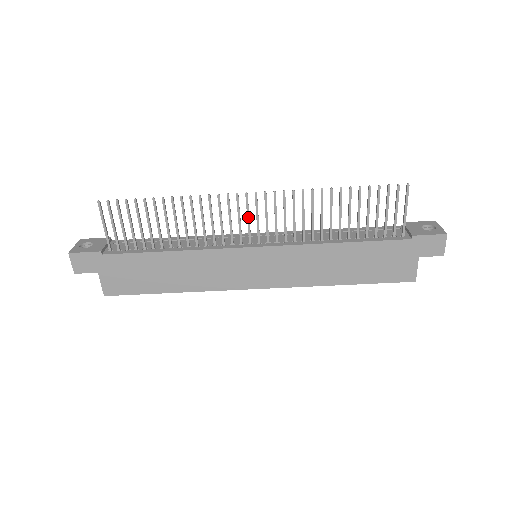
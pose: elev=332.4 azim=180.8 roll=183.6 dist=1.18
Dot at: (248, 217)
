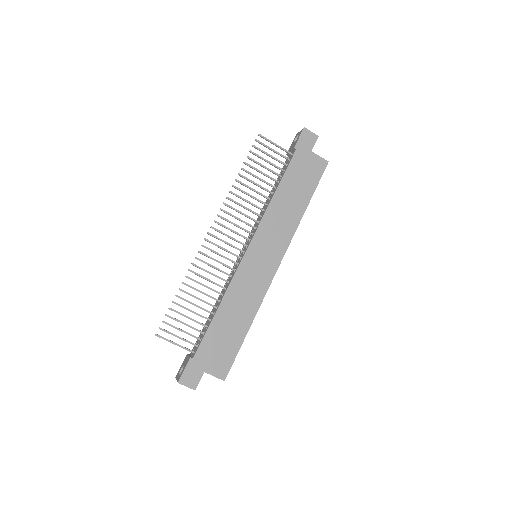
Dot at: (224, 242)
